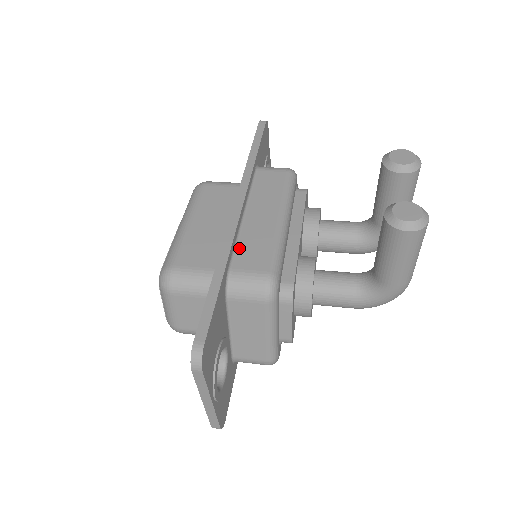
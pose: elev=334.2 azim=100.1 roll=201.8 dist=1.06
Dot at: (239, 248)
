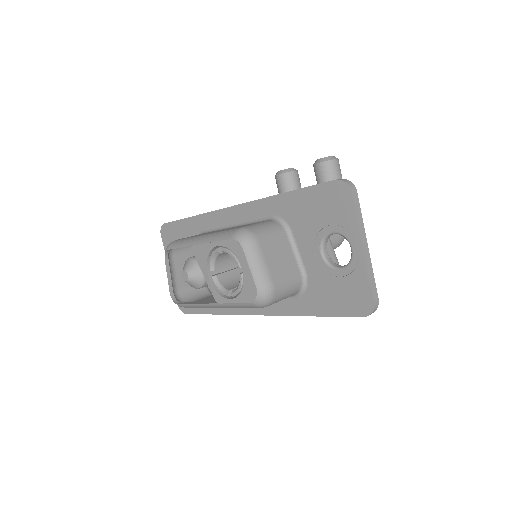
Dot at: occluded
